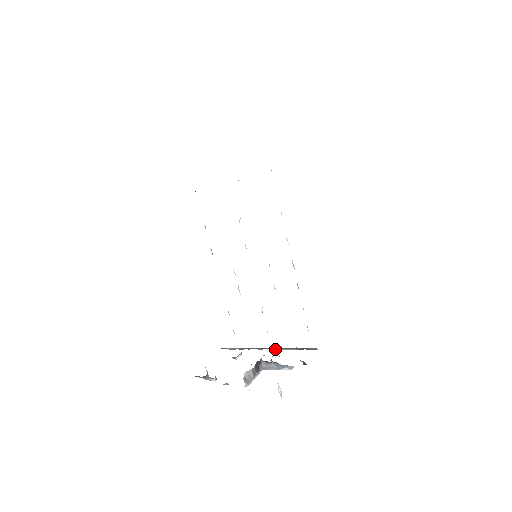
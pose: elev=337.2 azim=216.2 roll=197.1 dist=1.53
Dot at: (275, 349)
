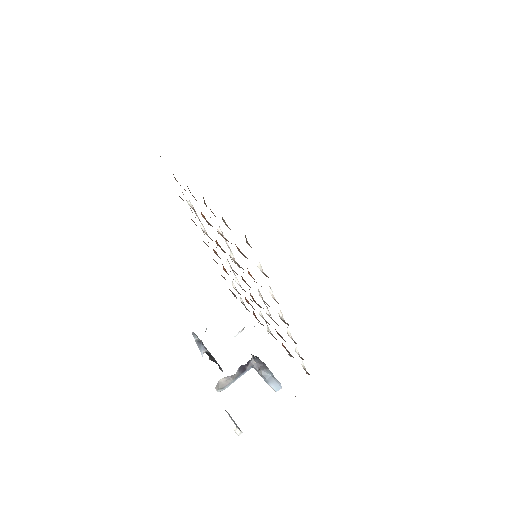
Dot at: occluded
